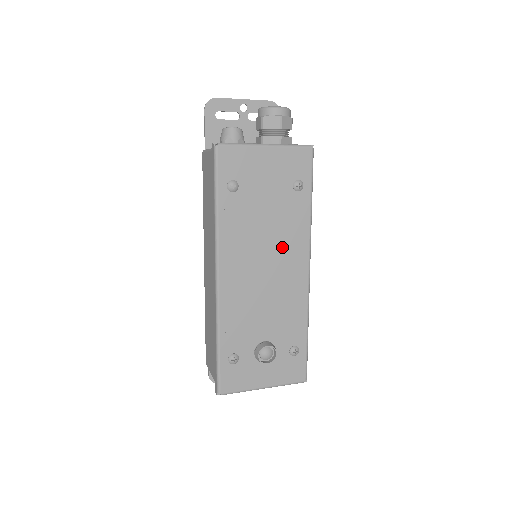
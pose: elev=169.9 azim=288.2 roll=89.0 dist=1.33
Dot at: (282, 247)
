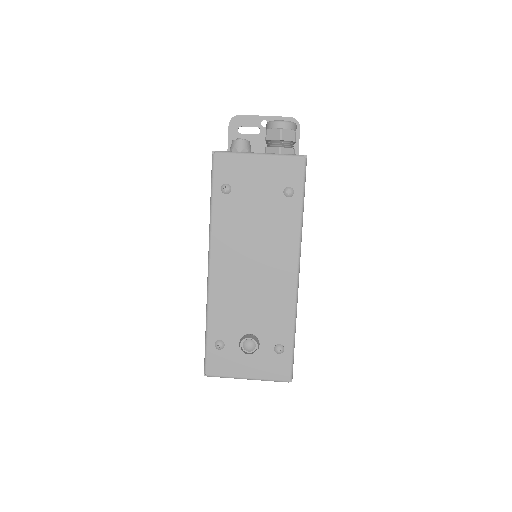
Dot at: (271, 248)
